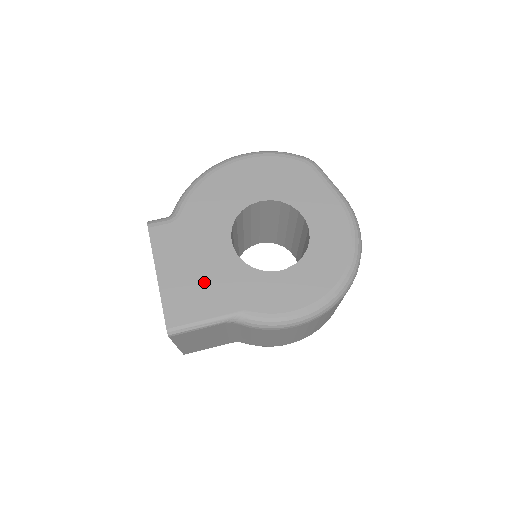
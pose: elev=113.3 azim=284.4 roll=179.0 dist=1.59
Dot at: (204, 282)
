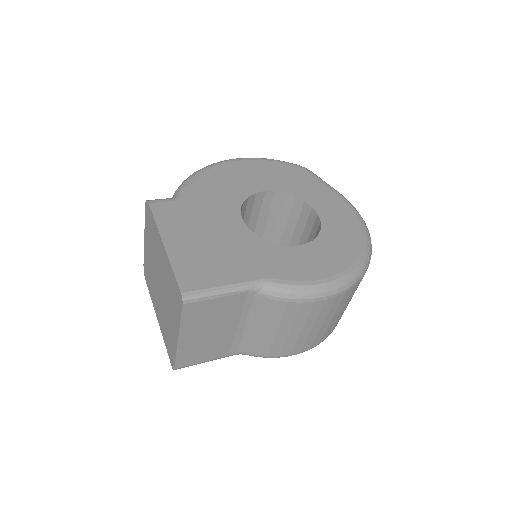
Dot at: (219, 251)
